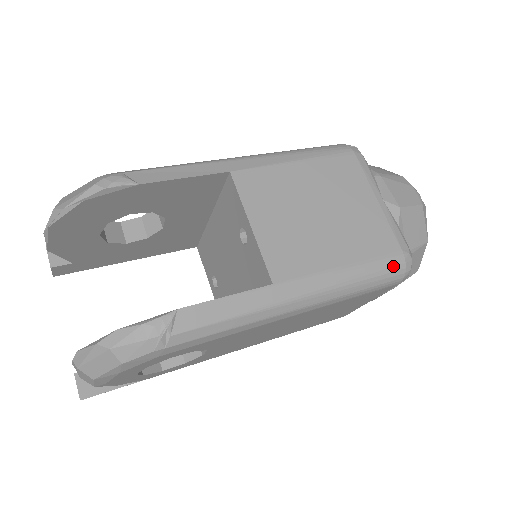
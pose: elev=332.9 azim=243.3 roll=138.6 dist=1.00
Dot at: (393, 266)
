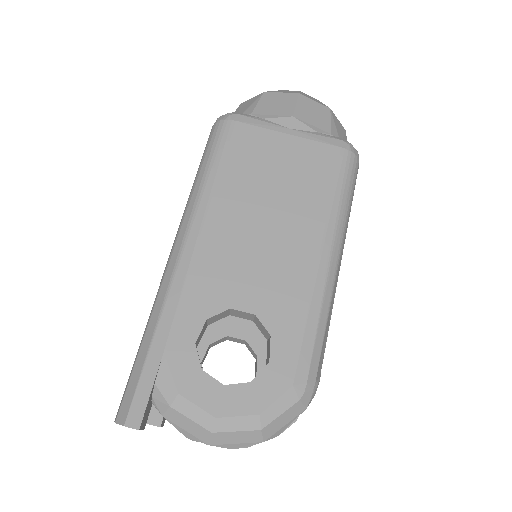
Dot at: occluded
